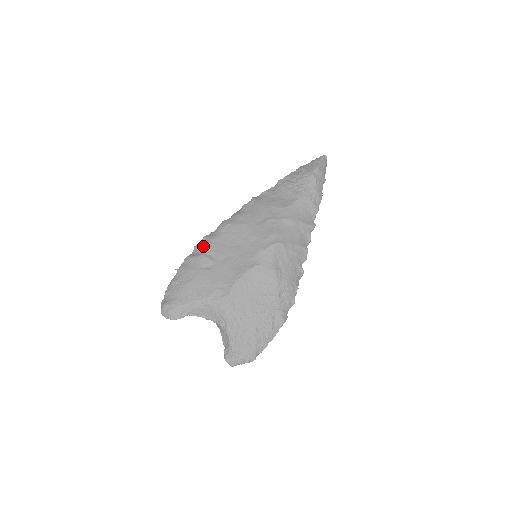
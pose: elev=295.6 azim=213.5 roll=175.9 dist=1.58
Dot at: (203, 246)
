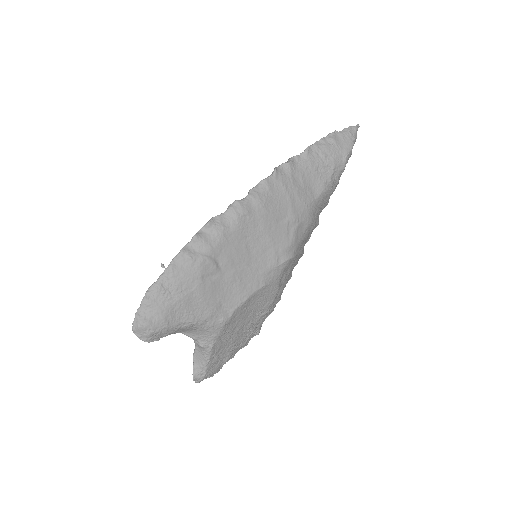
Dot at: (208, 241)
